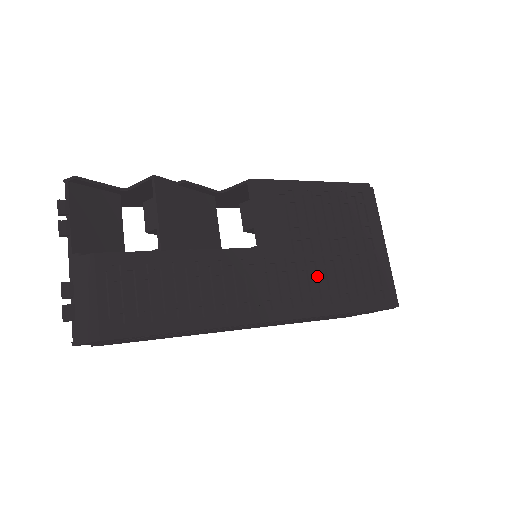
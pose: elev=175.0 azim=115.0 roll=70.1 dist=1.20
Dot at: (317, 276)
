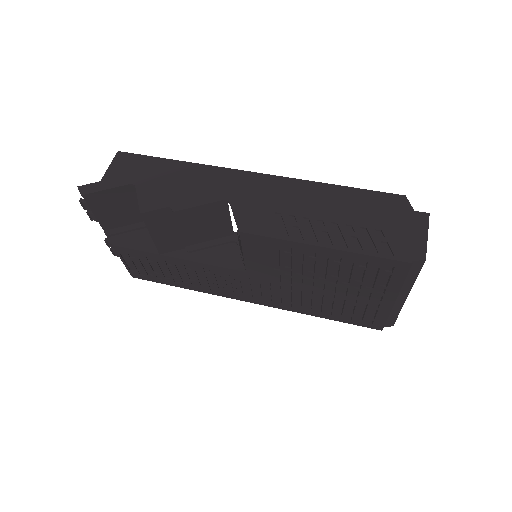
Dot at: (301, 297)
